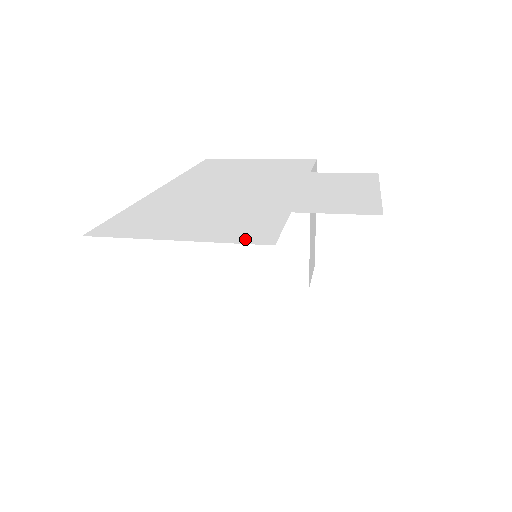
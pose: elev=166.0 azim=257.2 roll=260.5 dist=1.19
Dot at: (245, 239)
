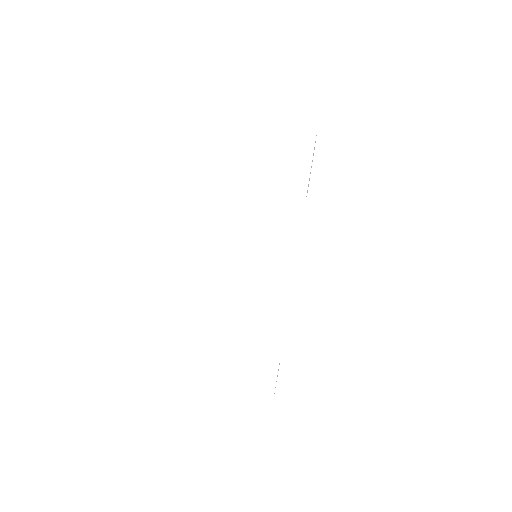
Dot at: (253, 392)
